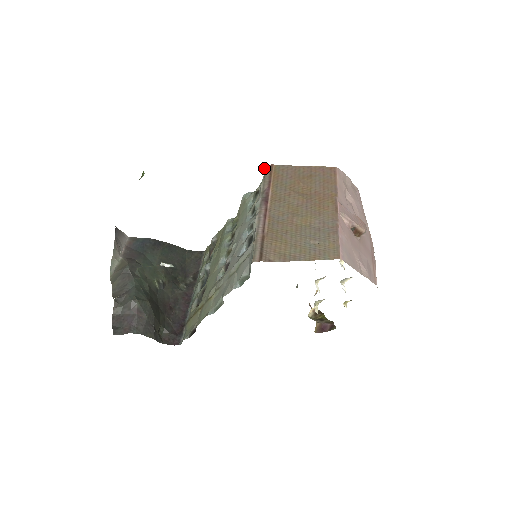
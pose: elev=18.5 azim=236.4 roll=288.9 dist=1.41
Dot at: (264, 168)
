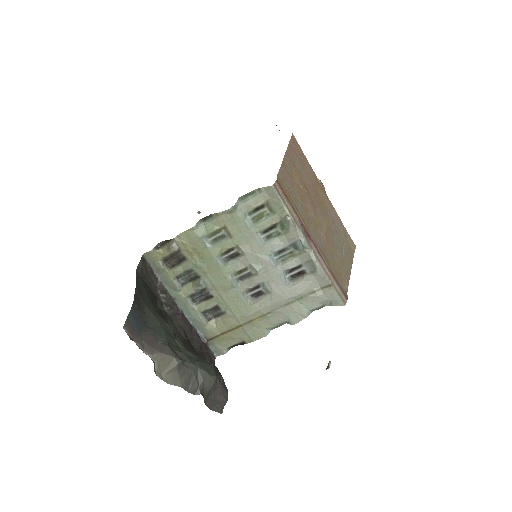
Dot at: (275, 190)
